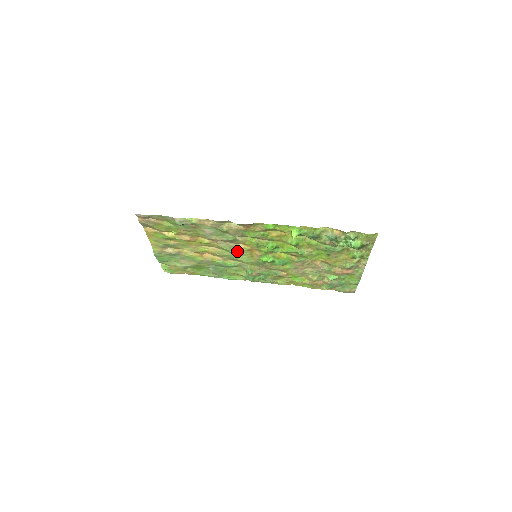
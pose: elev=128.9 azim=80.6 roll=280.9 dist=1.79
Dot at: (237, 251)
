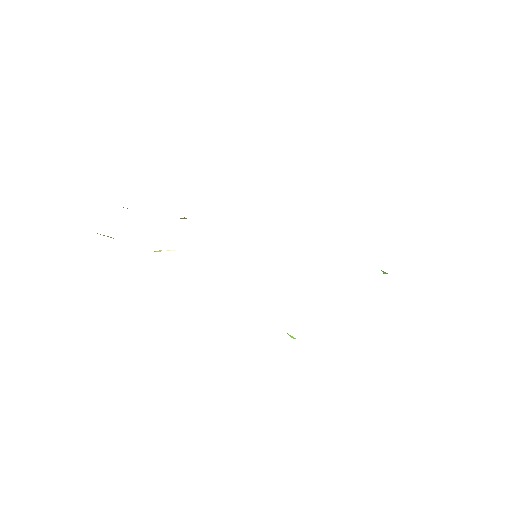
Dot at: occluded
